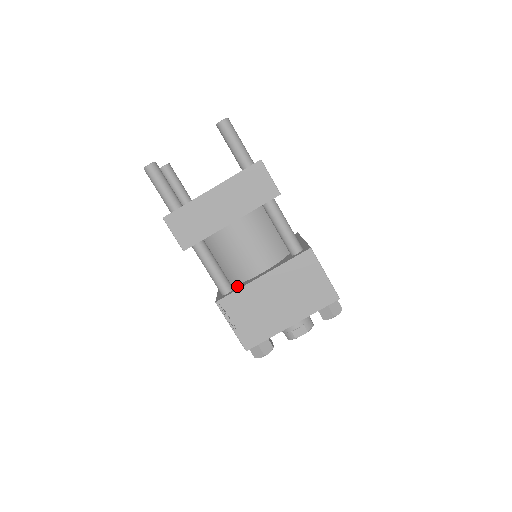
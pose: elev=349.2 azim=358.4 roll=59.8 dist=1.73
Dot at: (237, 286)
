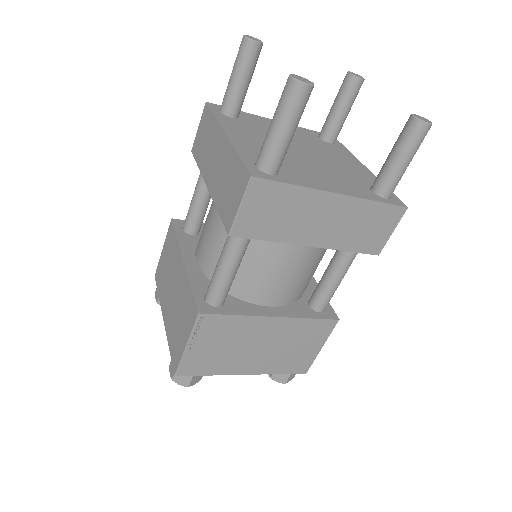
Dot at: (231, 301)
